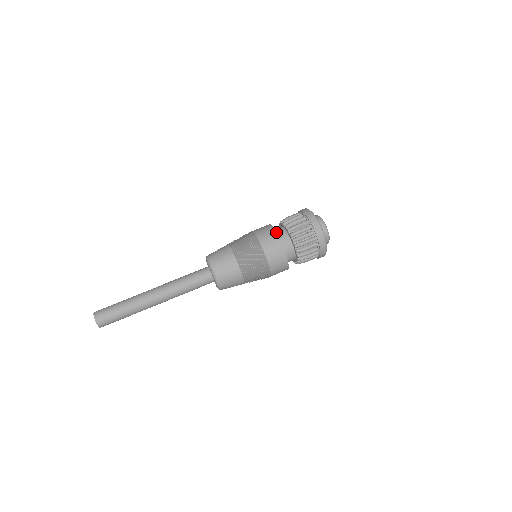
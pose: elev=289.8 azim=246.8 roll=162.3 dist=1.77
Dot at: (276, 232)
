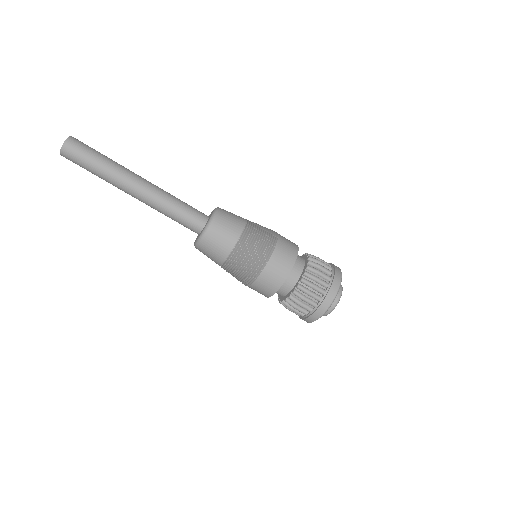
Dot at: (294, 263)
